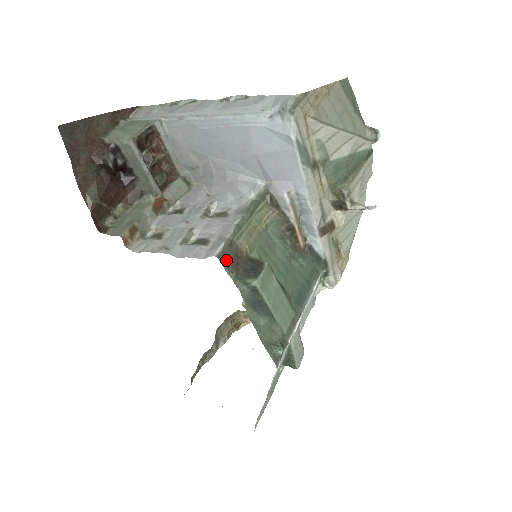
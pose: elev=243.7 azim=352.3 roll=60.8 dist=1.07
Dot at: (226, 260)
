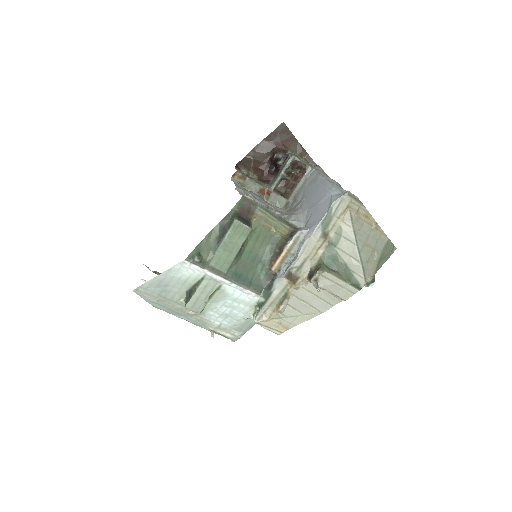
Dot at: (244, 202)
